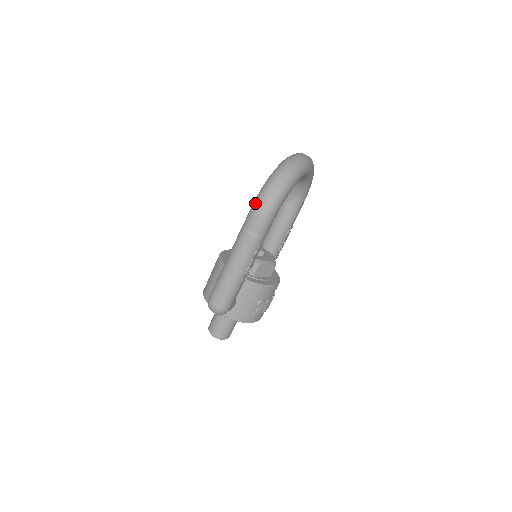
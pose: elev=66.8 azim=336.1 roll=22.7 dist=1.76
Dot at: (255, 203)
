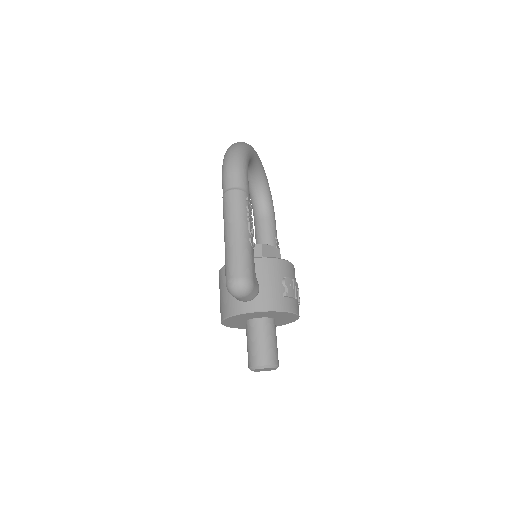
Dot at: (223, 168)
